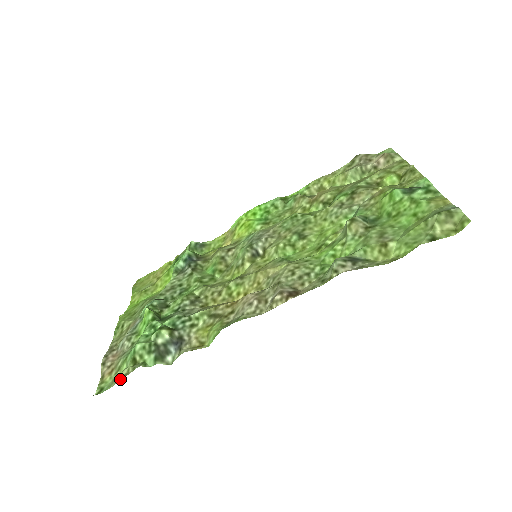
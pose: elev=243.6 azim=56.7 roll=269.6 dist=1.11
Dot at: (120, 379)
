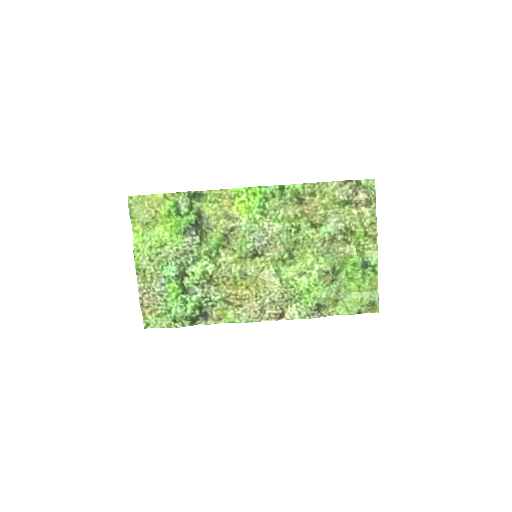
Dot at: (164, 326)
